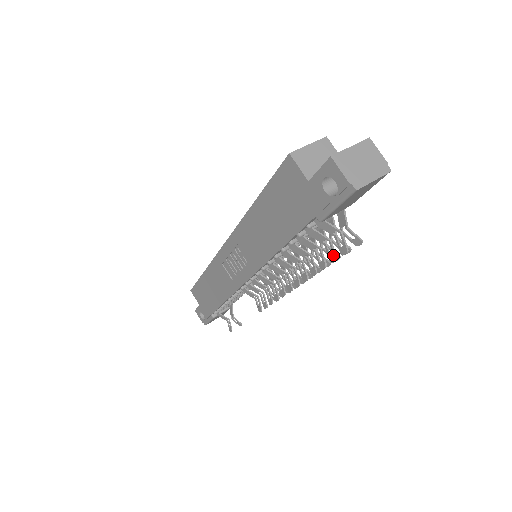
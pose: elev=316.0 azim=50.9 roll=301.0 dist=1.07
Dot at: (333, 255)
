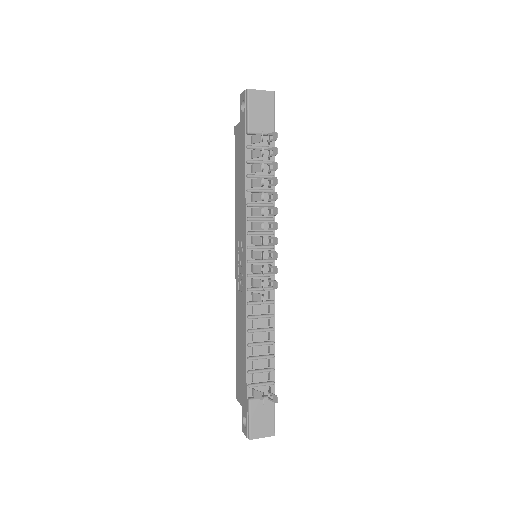
Dot at: (262, 148)
